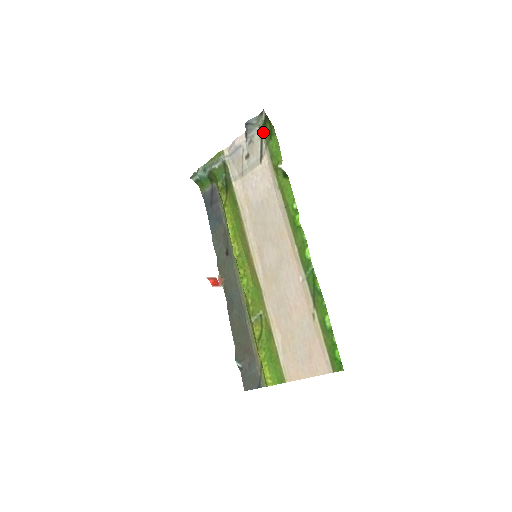
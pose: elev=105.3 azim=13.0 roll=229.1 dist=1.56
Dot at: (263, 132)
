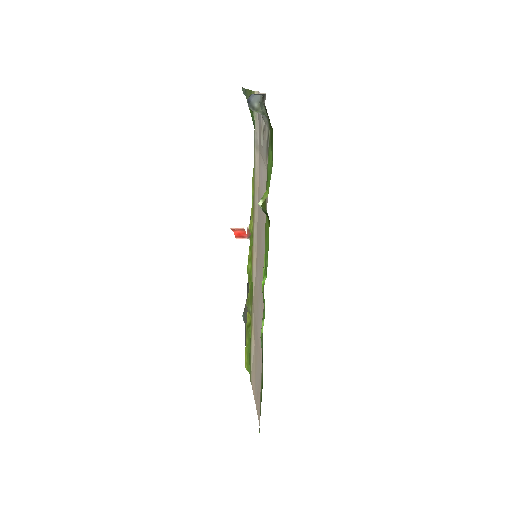
Dot at: (268, 123)
